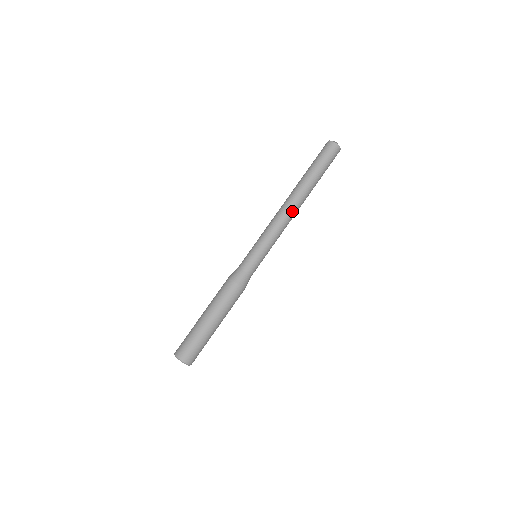
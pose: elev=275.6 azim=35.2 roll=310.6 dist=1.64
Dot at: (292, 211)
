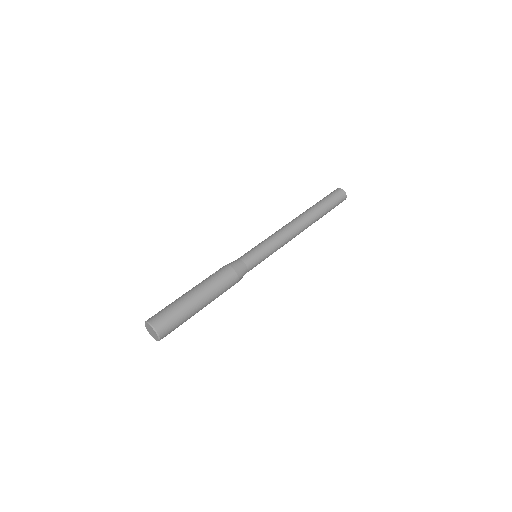
Dot at: (297, 225)
